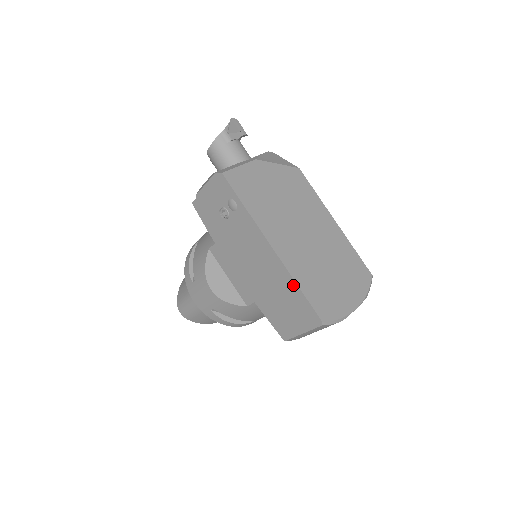
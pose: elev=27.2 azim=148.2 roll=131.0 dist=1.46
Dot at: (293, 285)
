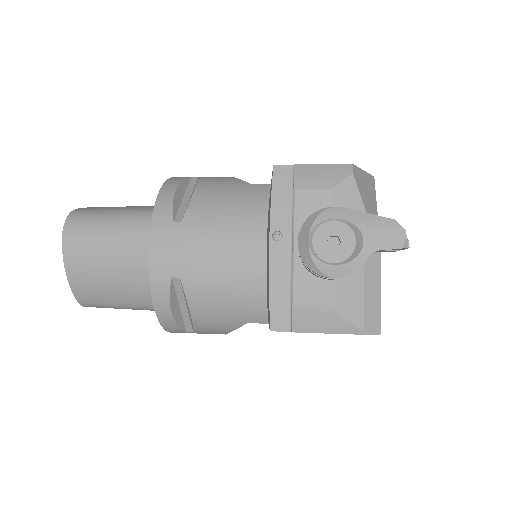
Dot at: occluded
